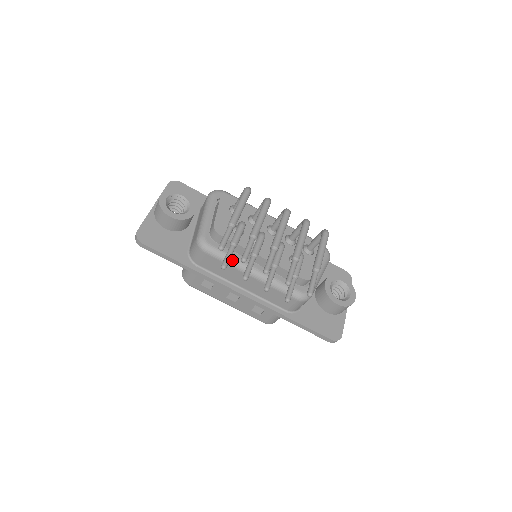
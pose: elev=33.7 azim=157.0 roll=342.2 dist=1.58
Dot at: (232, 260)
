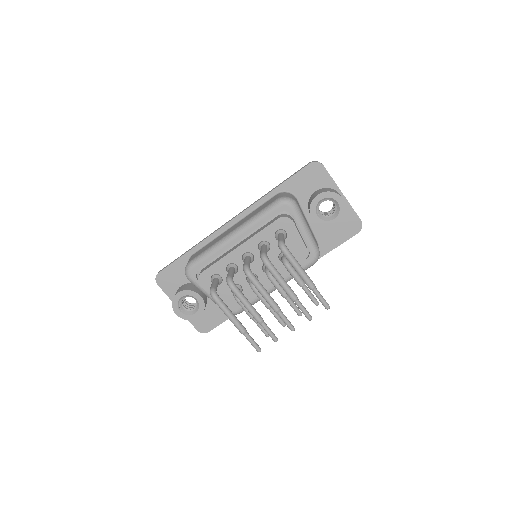
Dot at: (257, 300)
